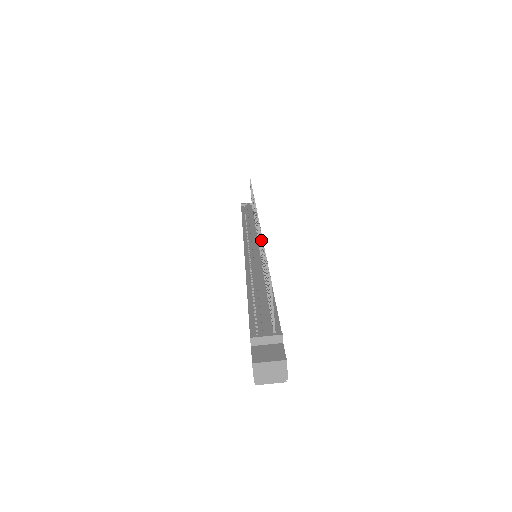
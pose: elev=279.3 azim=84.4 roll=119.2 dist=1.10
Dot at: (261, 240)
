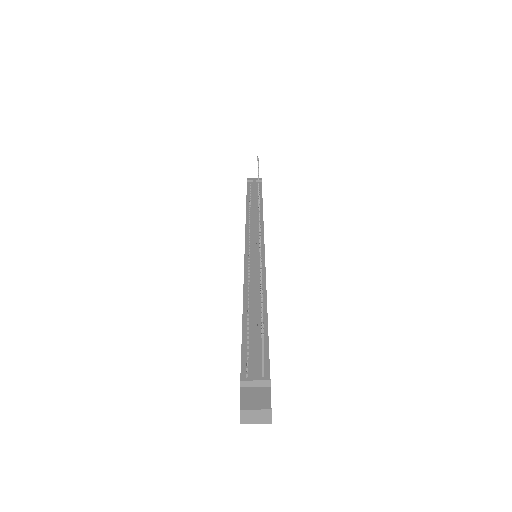
Dot at: (260, 266)
